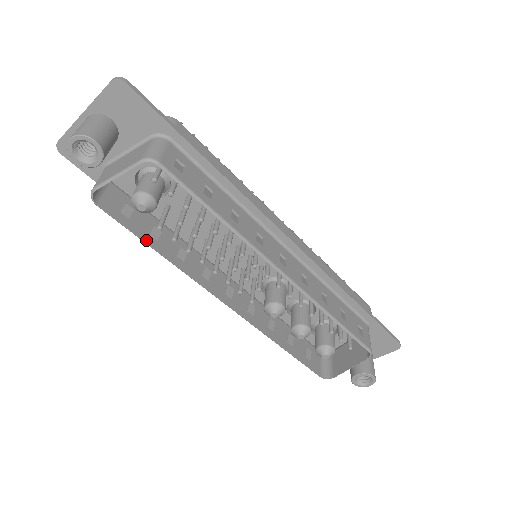
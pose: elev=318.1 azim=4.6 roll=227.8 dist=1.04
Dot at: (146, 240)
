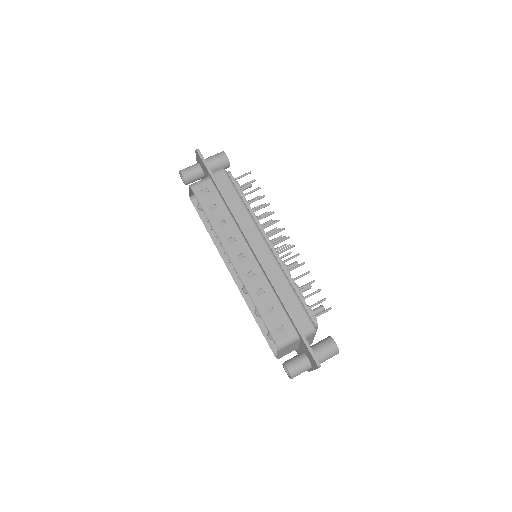
Dot at: (206, 225)
